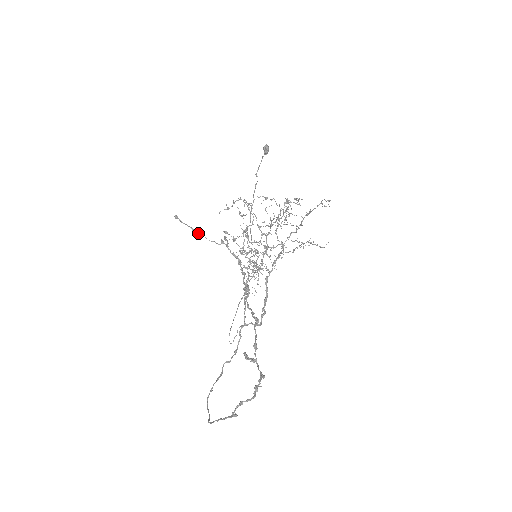
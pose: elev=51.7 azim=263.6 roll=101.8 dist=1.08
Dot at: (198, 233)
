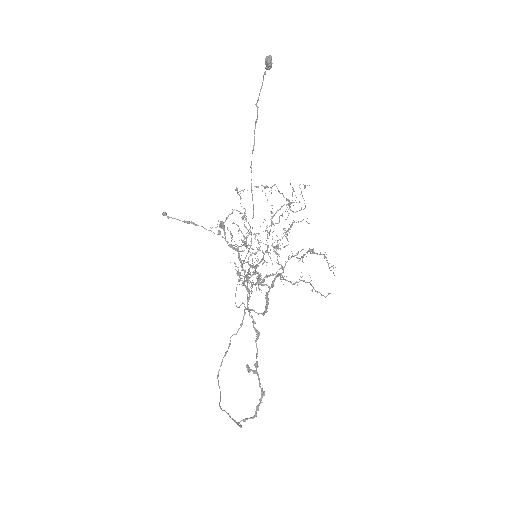
Dot at: (191, 223)
